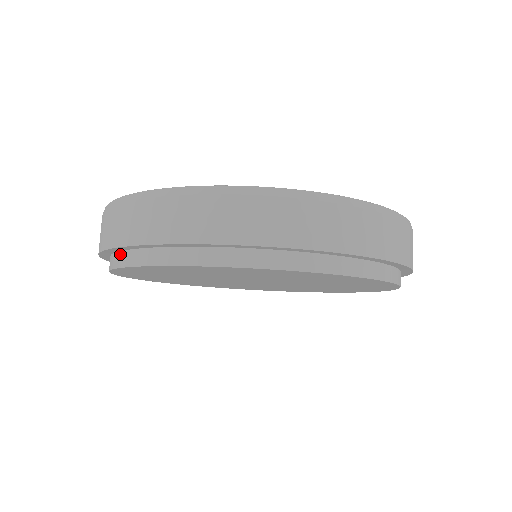
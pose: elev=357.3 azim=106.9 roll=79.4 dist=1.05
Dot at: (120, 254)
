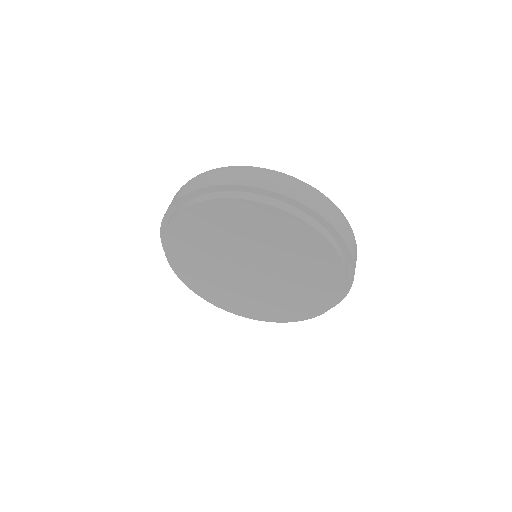
Dot at: occluded
